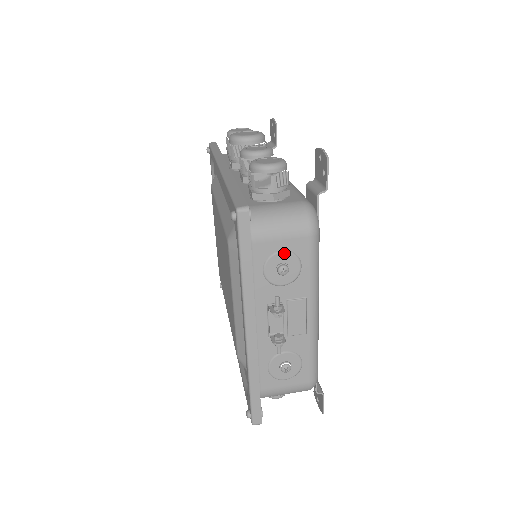
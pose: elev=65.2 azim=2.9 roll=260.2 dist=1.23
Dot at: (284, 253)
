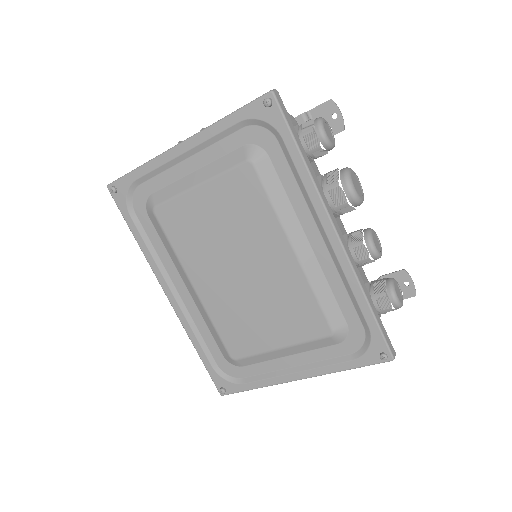
Dot at: occluded
